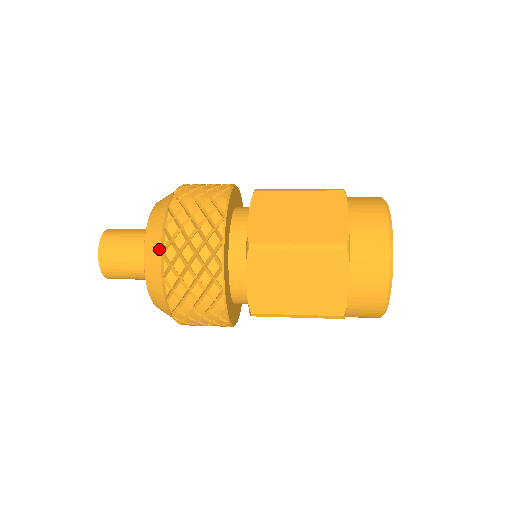
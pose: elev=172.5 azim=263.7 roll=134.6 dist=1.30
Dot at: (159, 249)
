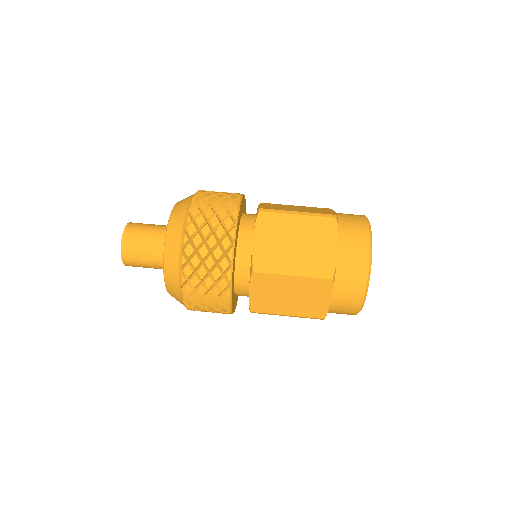
Dot at: (177, 265)
